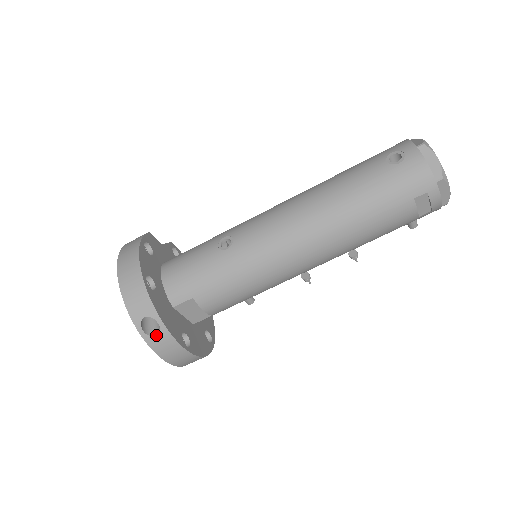
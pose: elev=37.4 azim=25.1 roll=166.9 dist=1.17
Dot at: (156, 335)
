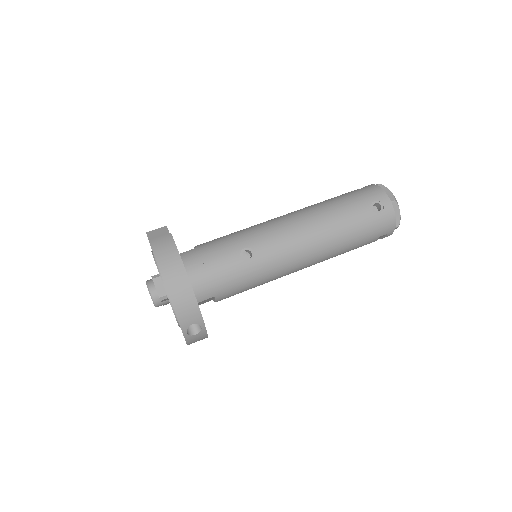
Dot at: (196, 334)
